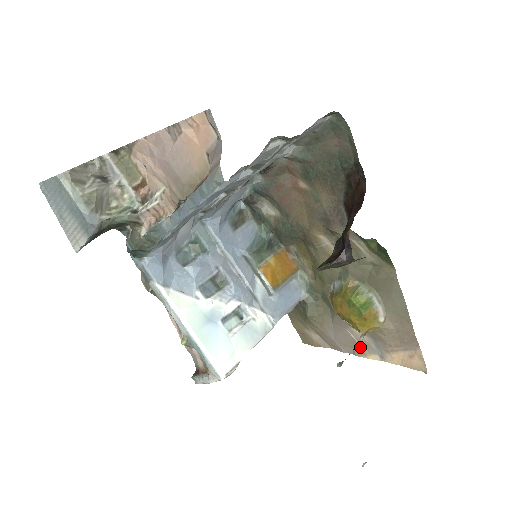
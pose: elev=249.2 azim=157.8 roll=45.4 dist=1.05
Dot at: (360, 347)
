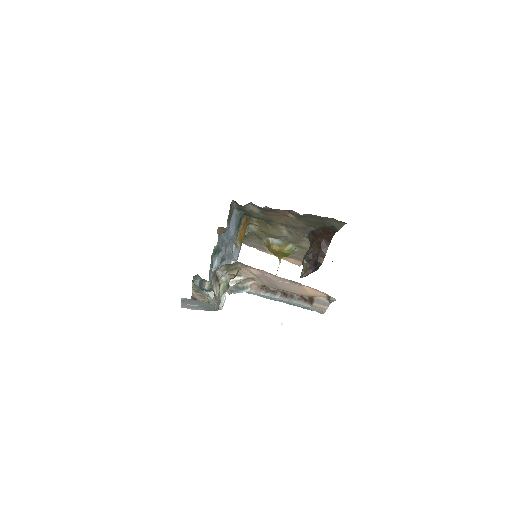
Dot at: (265, 250)
